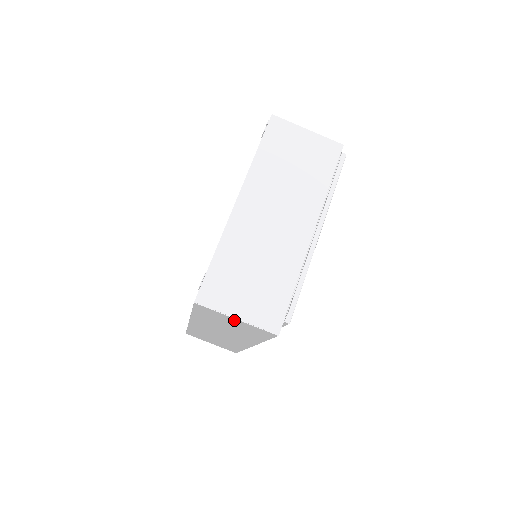
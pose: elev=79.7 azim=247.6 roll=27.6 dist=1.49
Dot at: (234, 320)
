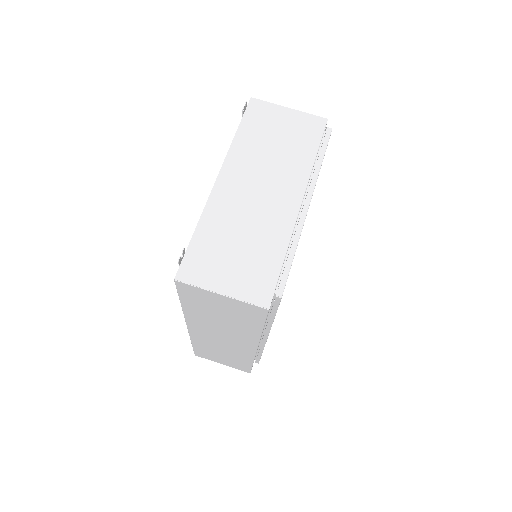
Dot at: (220, 298)
